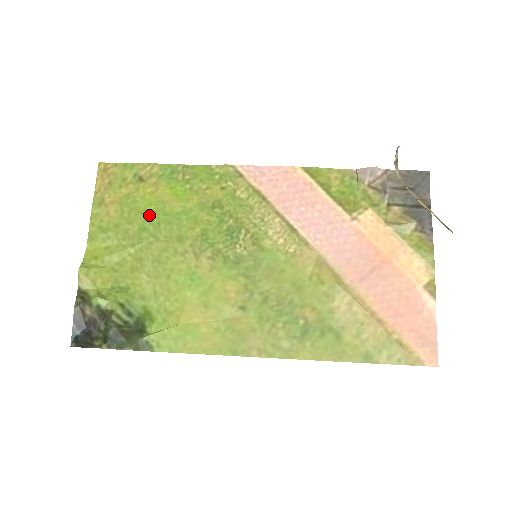
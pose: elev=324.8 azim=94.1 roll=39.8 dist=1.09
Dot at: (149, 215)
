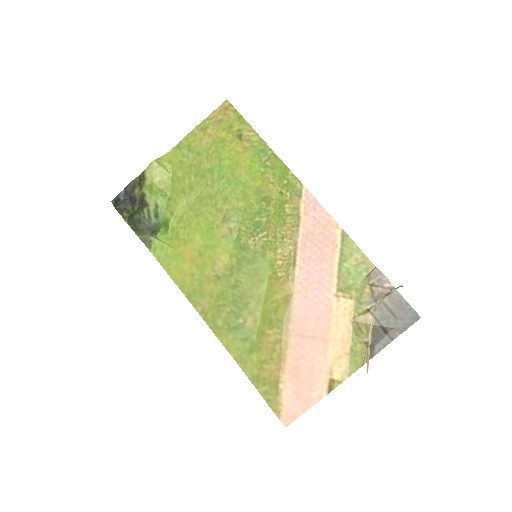
Dot at: (223, 165)
